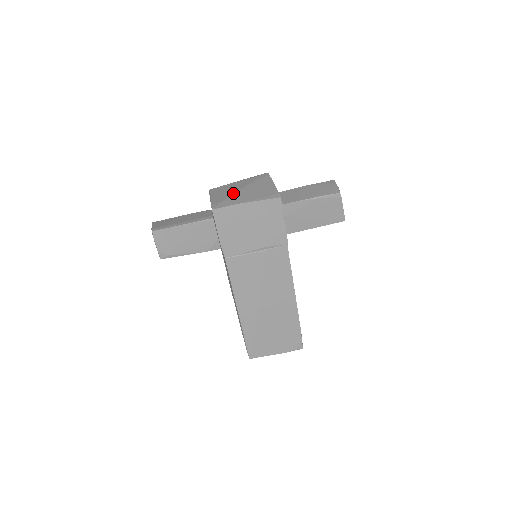
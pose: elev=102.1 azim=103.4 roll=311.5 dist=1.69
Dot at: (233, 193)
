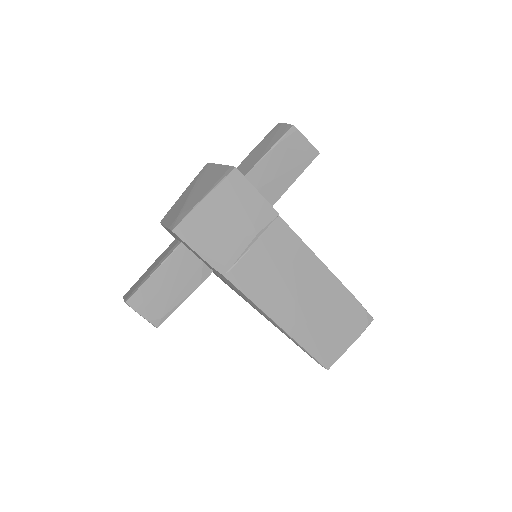
Dot at: (184, 202)
